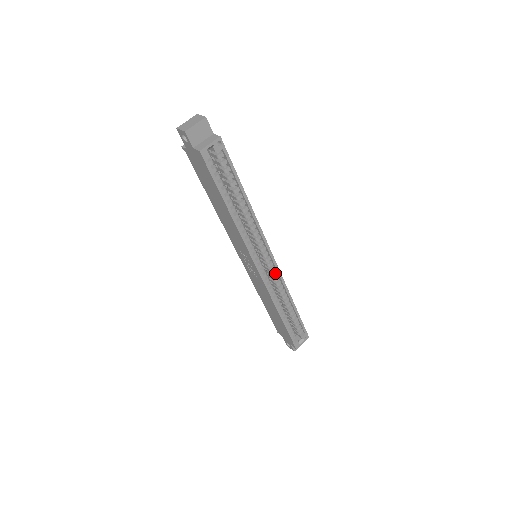
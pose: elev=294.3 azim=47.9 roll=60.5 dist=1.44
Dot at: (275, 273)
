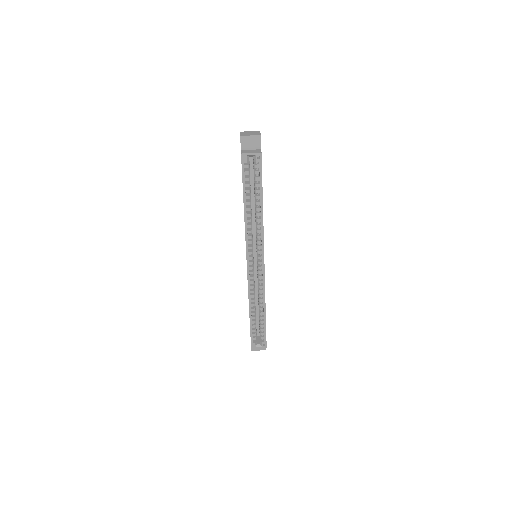
Dot at: (261, 277)
